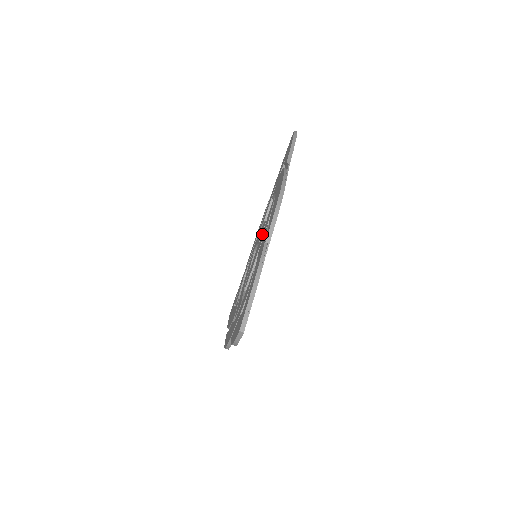
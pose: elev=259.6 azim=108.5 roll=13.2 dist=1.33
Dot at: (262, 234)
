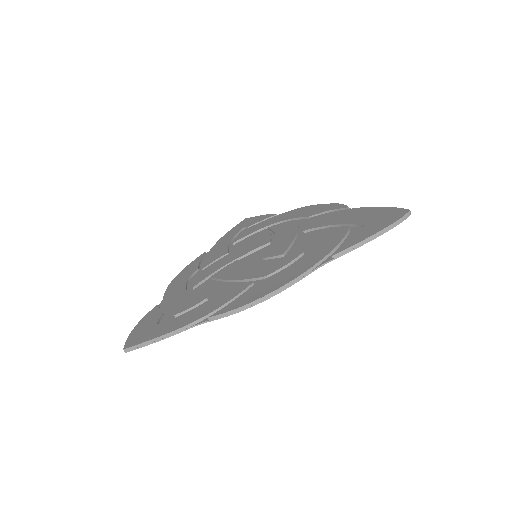
Dot at: (261, 265)
